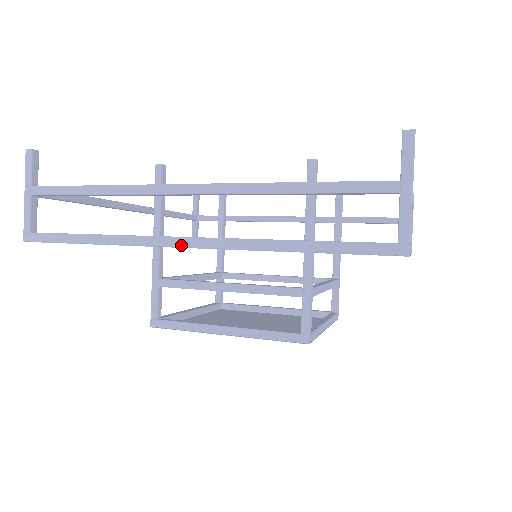
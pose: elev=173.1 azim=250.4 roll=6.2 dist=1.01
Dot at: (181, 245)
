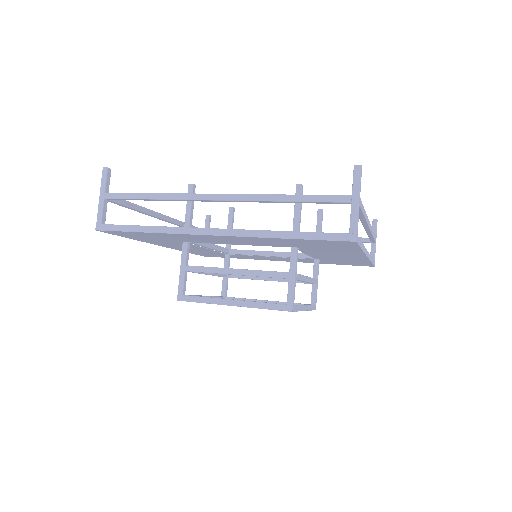
Dot at: (210, 233)
